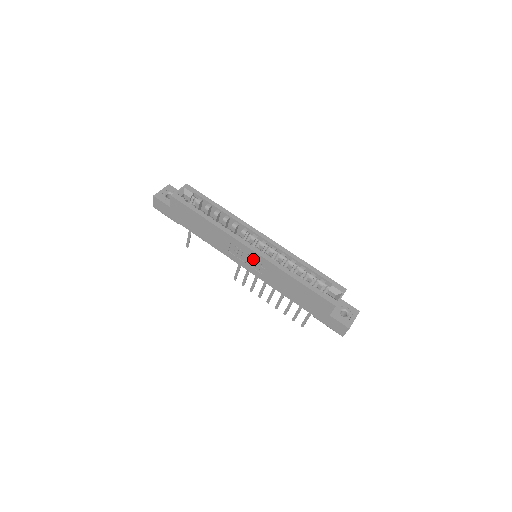
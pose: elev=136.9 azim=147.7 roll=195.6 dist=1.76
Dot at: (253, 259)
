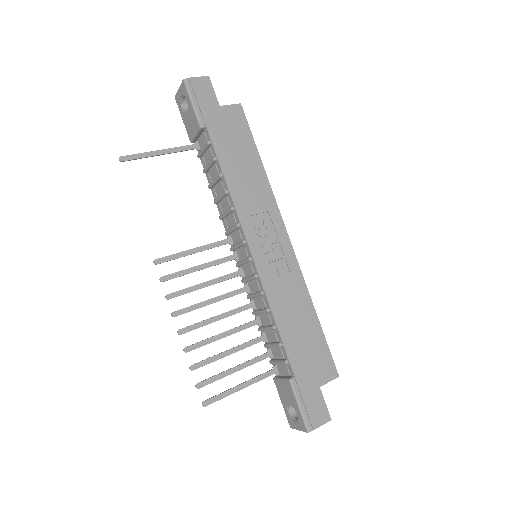
Dot at: (278, 251)
